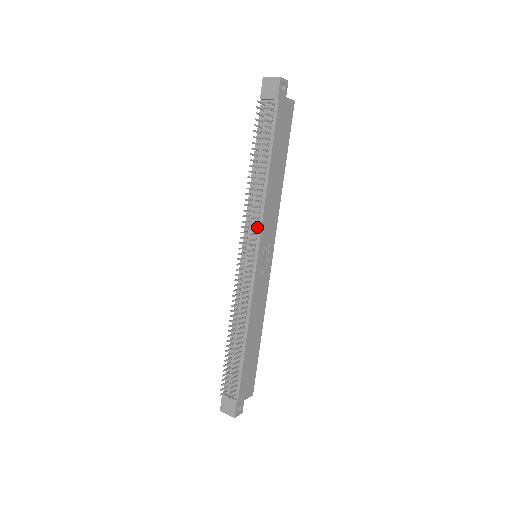
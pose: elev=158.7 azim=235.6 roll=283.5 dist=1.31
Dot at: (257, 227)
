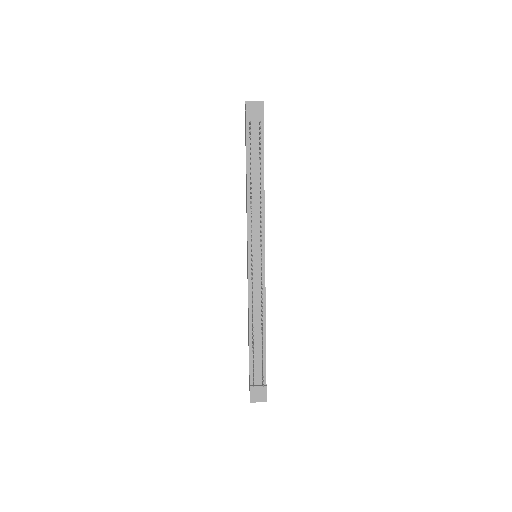
Dot at: (260, 230)
